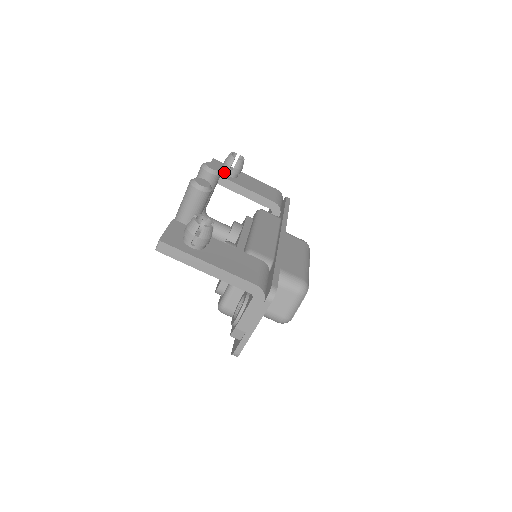
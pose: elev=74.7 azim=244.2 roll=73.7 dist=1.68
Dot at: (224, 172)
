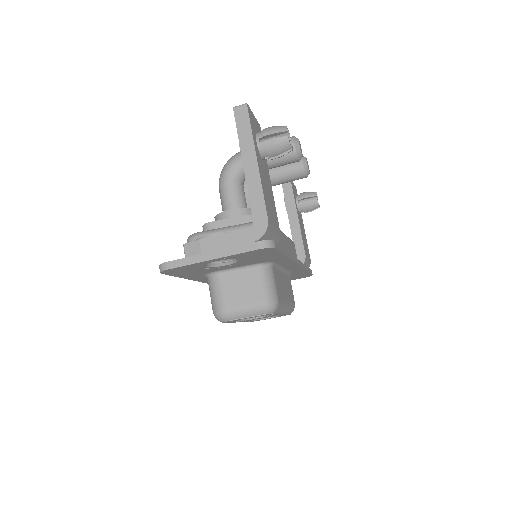
Dot at: (297, 197)
